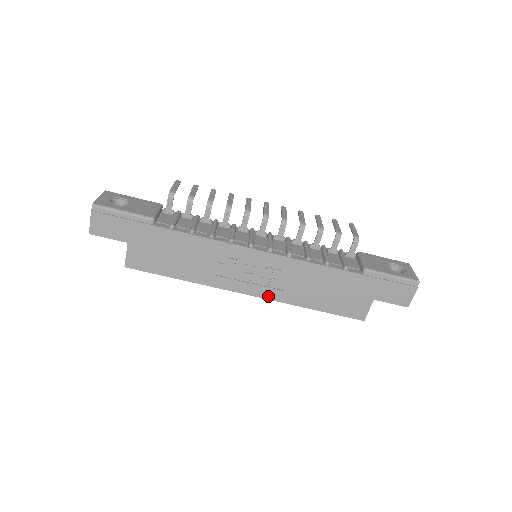
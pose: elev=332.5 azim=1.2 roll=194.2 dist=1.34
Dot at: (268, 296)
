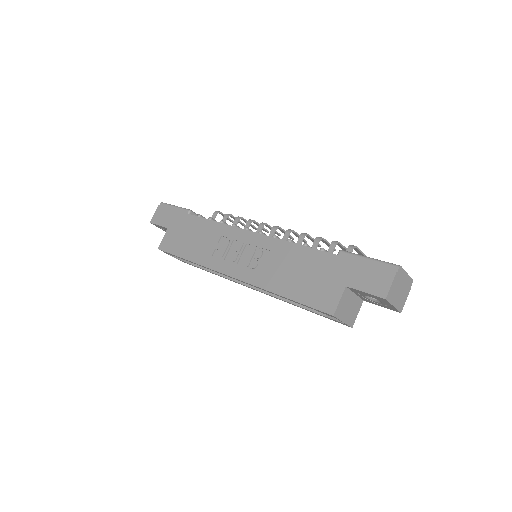
Dot at: (246, 278)
